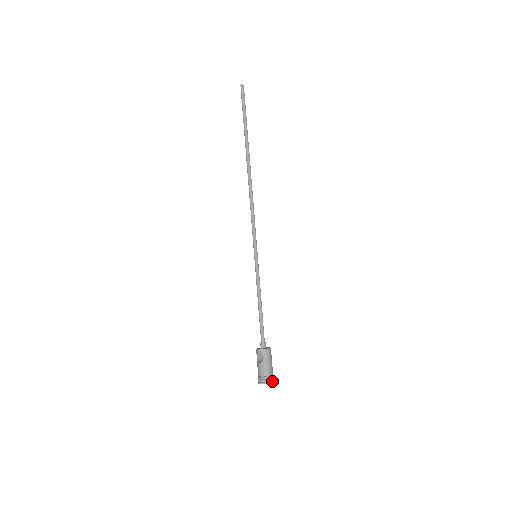
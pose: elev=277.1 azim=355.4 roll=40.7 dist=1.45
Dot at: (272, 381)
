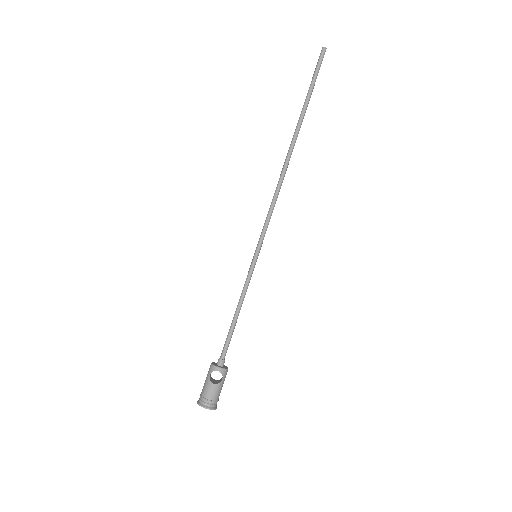
Dot at: (216, 406)
